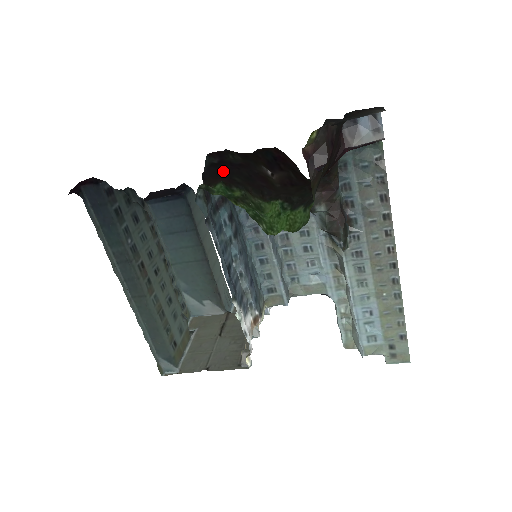
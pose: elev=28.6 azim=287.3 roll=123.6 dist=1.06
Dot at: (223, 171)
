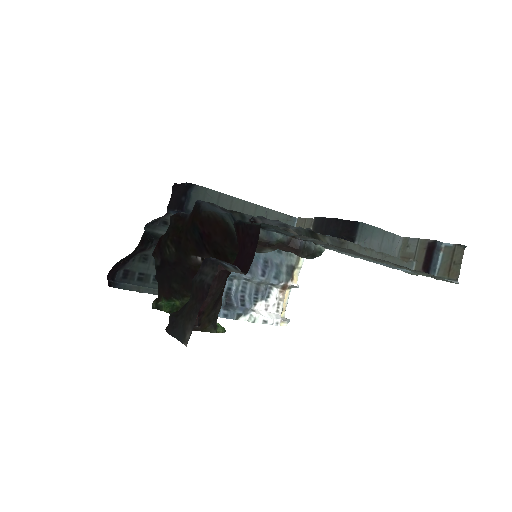
Dot at: (165, 276)
